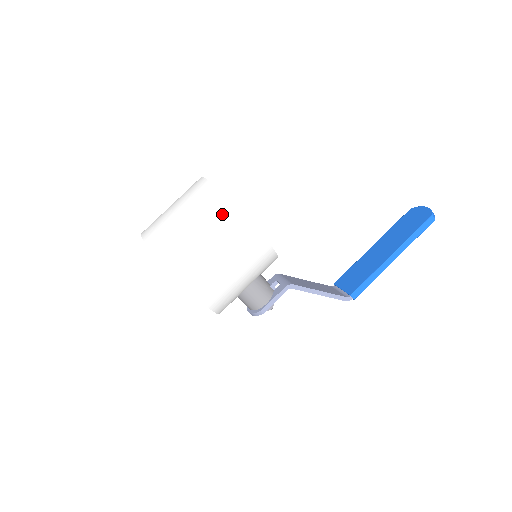
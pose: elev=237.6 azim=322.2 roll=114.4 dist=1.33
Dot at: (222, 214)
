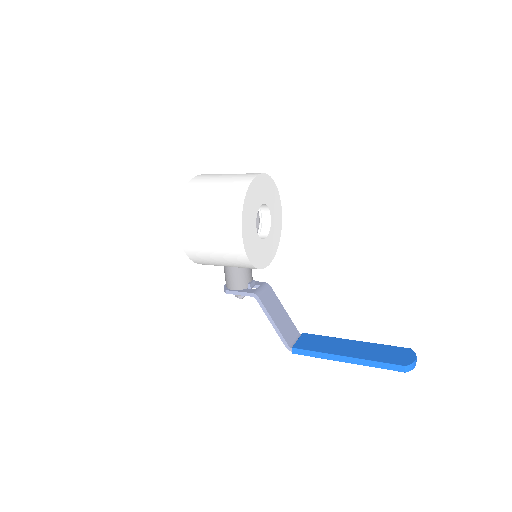
Dot at: (232, 204)
